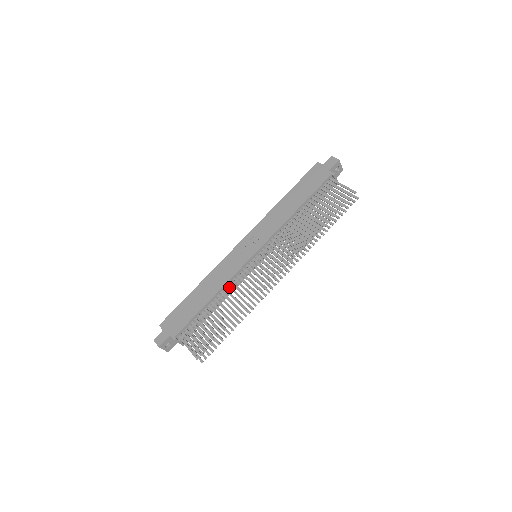
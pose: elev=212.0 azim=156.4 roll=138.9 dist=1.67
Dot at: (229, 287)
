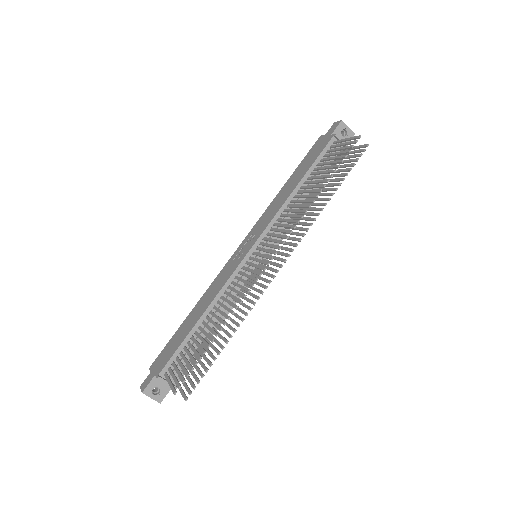
Dot at: (221, 298)
